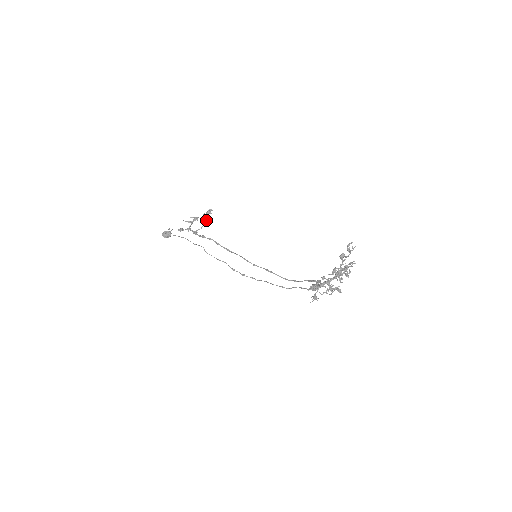
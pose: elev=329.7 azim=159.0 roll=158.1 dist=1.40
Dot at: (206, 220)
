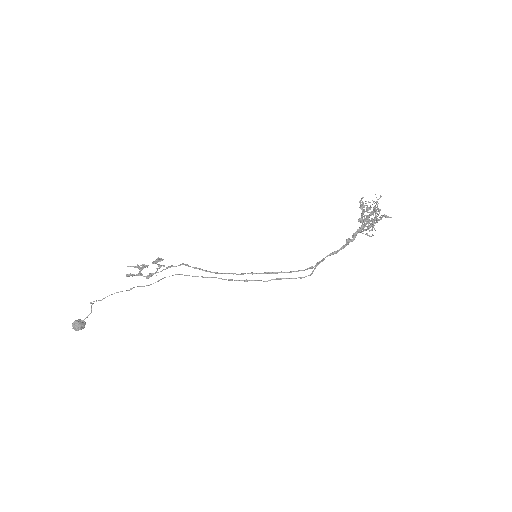
Dot at: (159, 265)
